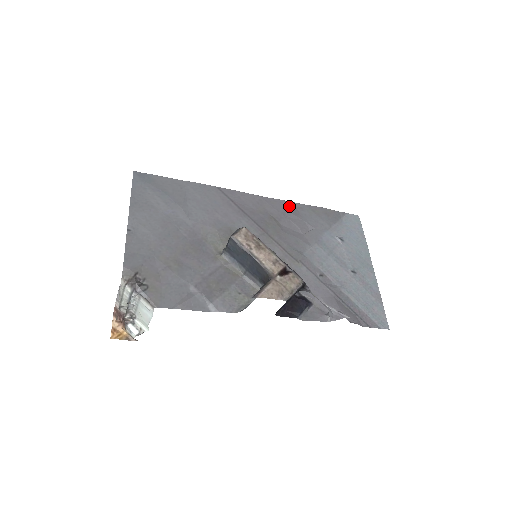
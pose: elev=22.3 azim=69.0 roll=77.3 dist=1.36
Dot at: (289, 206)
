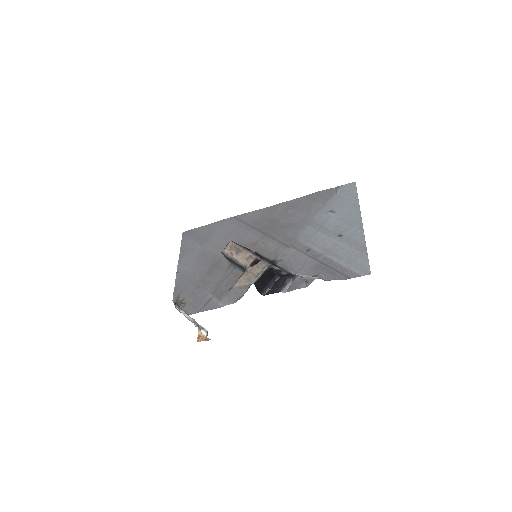
Dot at: (288, 205)
